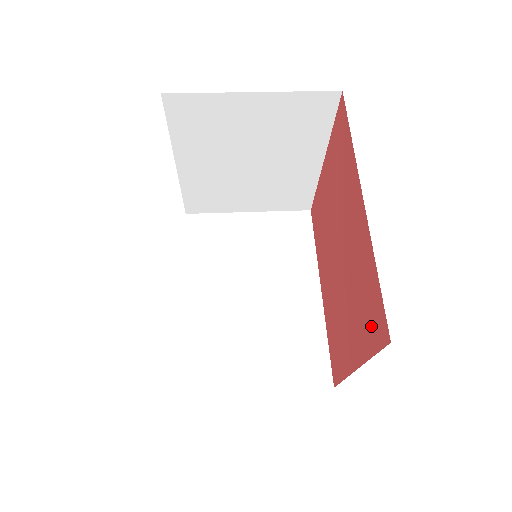
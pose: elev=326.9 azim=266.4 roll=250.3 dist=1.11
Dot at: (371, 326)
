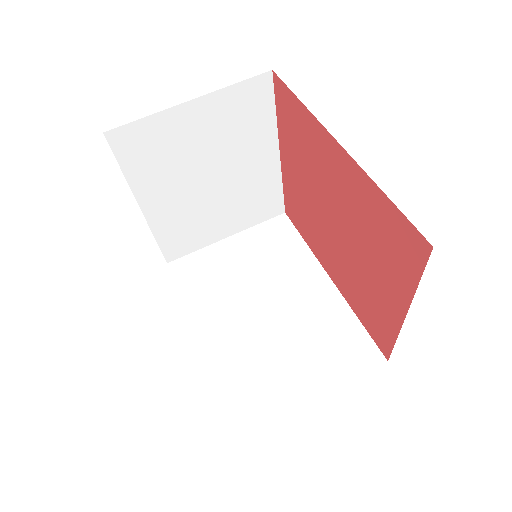
Dot at: (403, 254)
